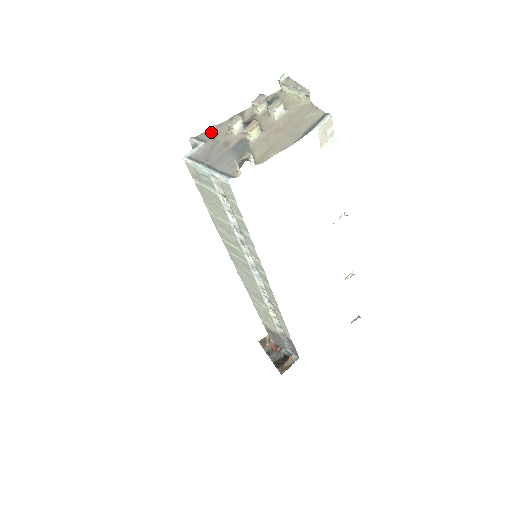
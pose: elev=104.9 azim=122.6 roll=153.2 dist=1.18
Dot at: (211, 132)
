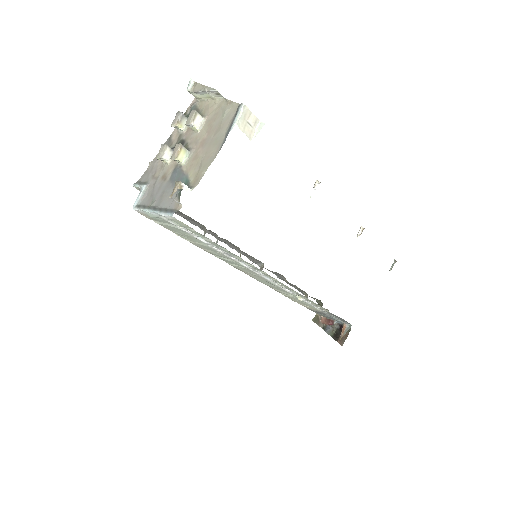
Dot at: (149, 170)
